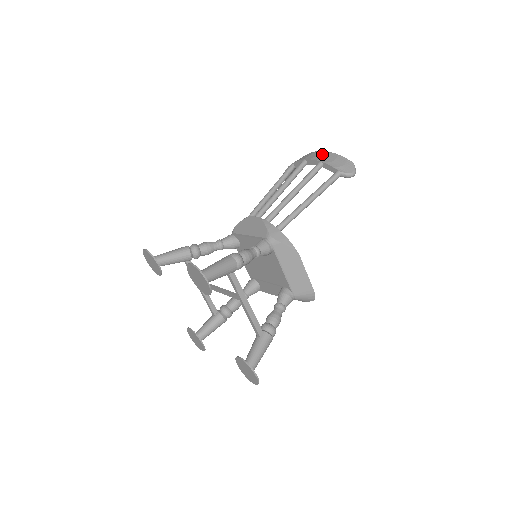
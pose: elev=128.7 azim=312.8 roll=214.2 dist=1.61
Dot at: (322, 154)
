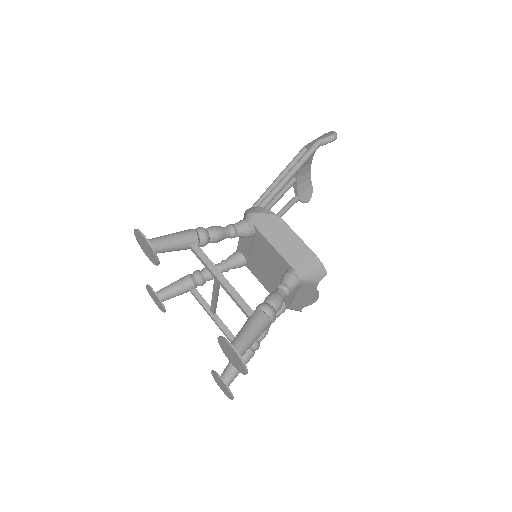
Dot at: occluded
